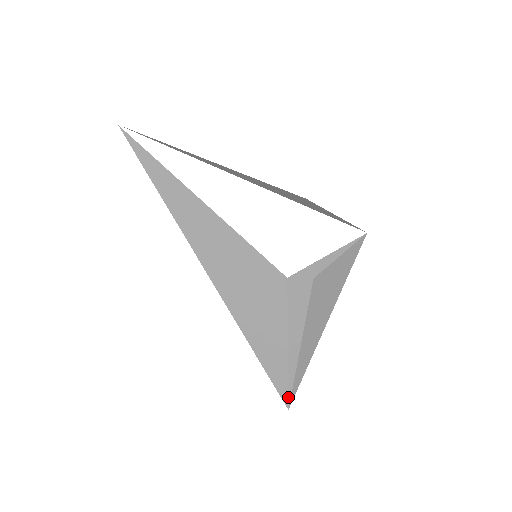
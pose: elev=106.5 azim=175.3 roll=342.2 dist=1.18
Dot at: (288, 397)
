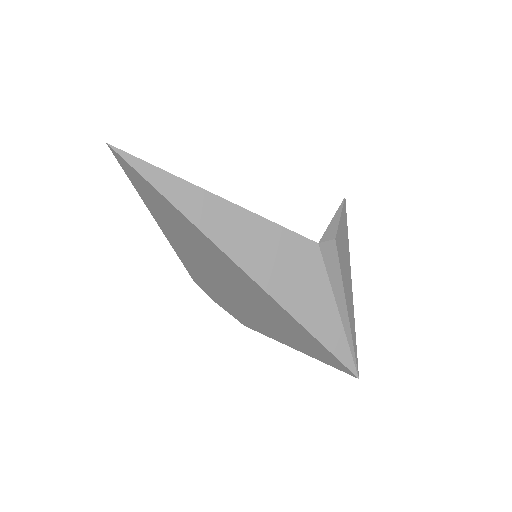
Dot at: (355, 366)
